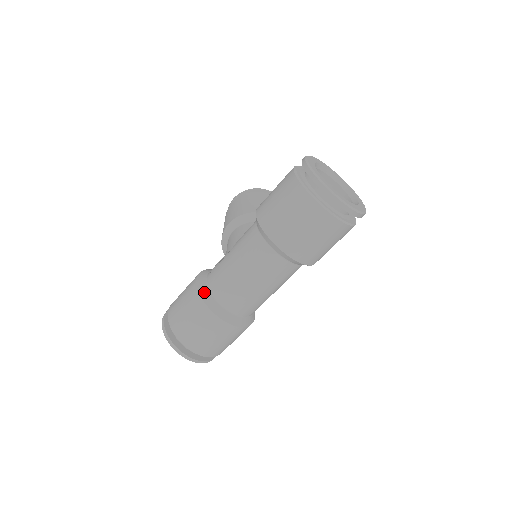
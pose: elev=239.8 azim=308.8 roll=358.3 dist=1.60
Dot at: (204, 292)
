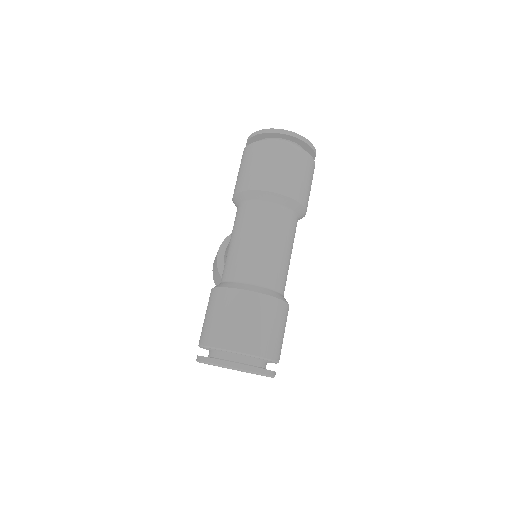
Dot at: (224, 284)
